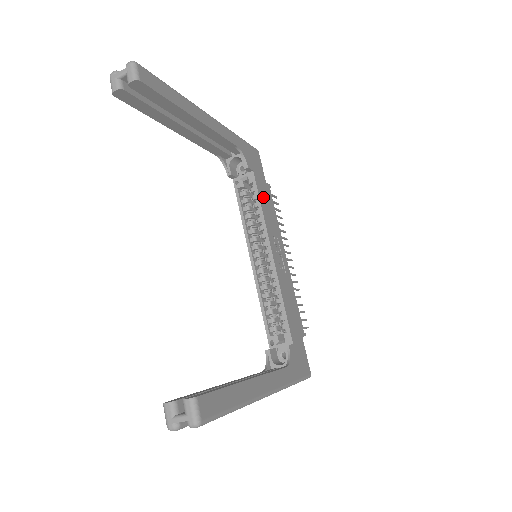
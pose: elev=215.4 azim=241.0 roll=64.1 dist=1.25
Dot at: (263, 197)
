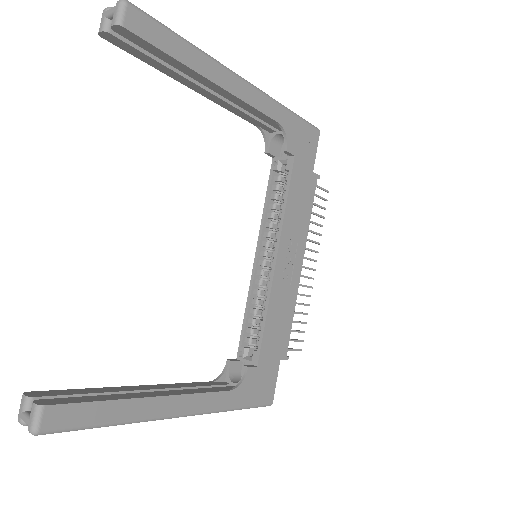
Dot at: (297, 190)
